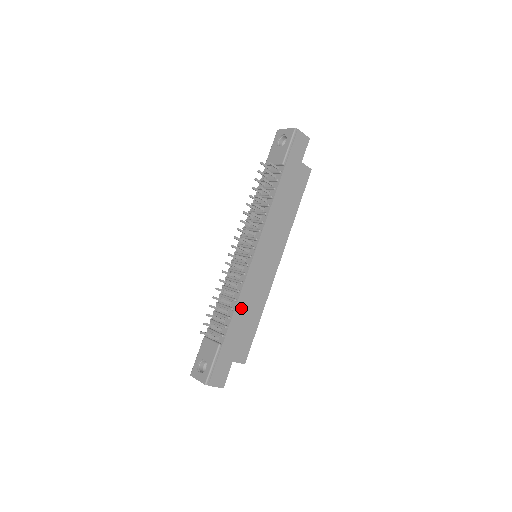
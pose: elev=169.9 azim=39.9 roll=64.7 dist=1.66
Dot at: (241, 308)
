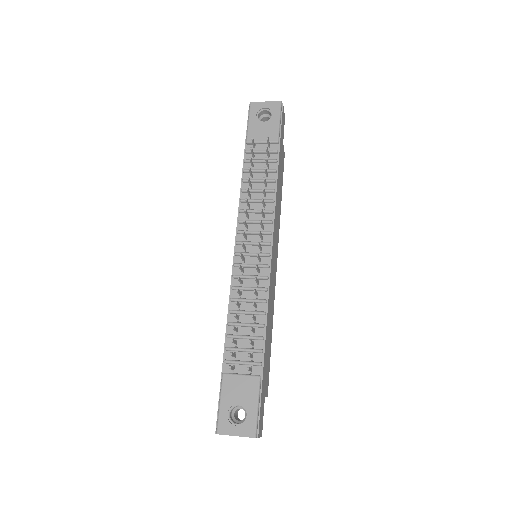
Dot at: (268, 323)
